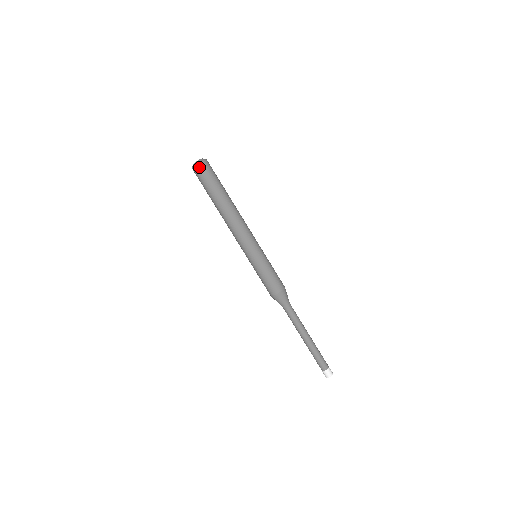
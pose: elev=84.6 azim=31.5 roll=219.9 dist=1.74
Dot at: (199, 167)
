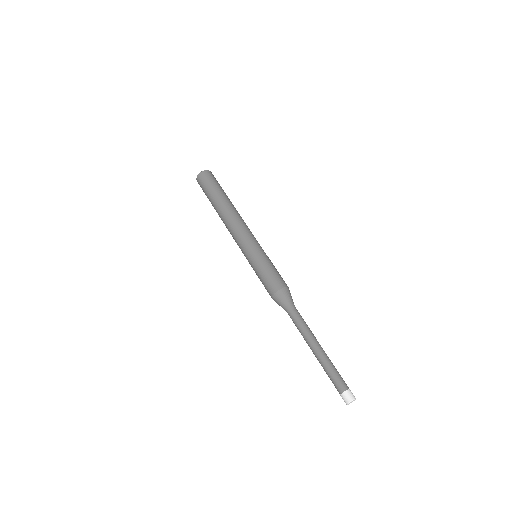
Dot at: (200, 176)
